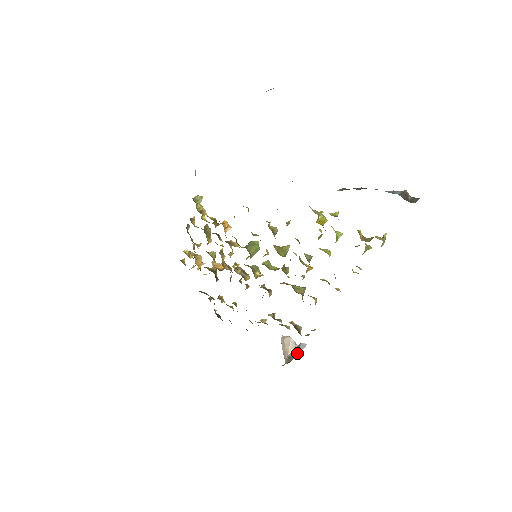
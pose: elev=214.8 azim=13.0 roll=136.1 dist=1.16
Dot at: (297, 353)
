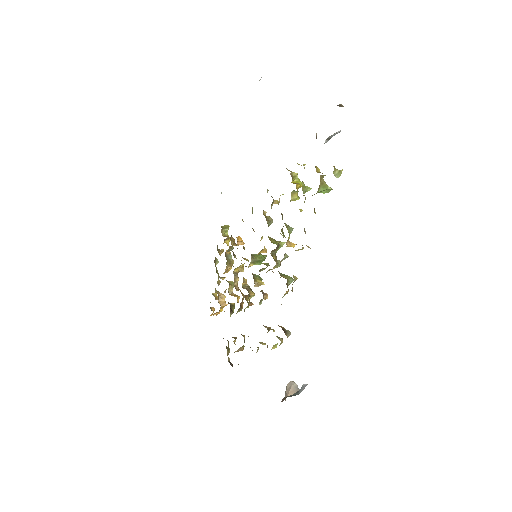
Dot at: (296, 394)
